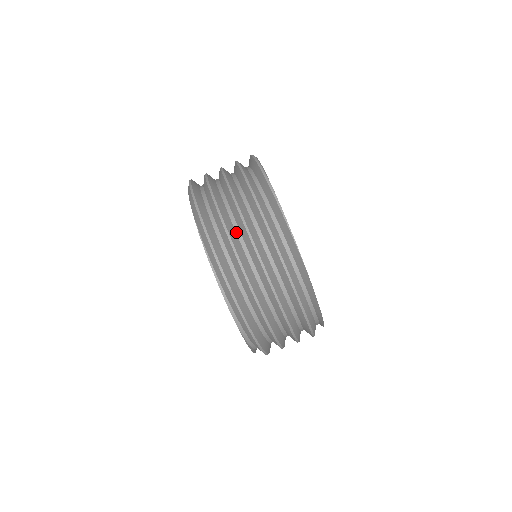
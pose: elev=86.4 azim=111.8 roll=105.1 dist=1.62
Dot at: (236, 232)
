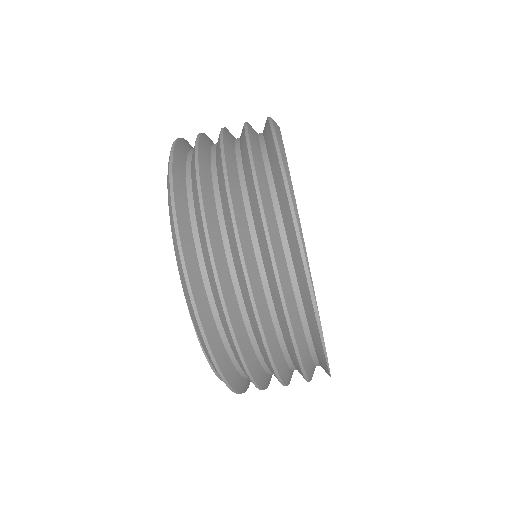
Dot at: (253, 347)
